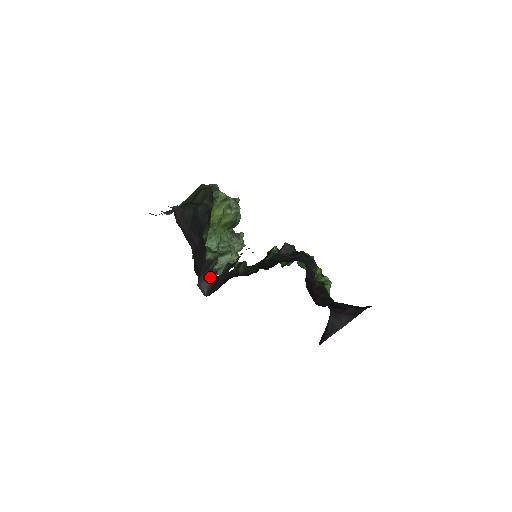
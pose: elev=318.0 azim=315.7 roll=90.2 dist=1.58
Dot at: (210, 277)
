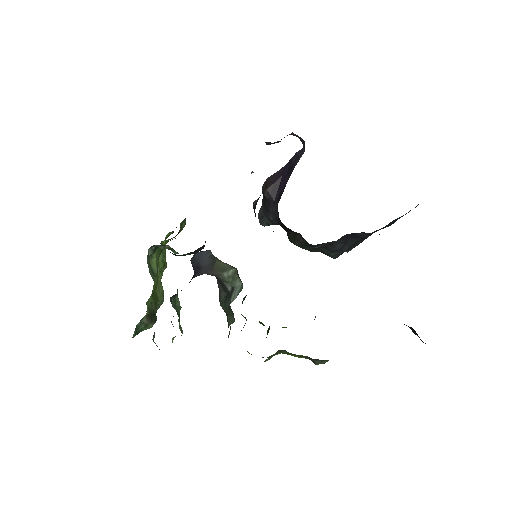
Dot at: occluded
